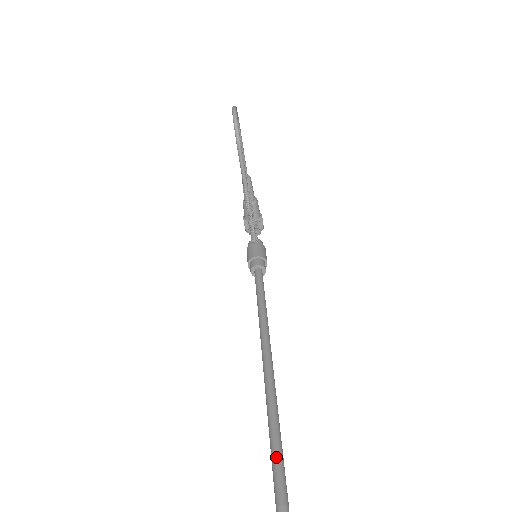
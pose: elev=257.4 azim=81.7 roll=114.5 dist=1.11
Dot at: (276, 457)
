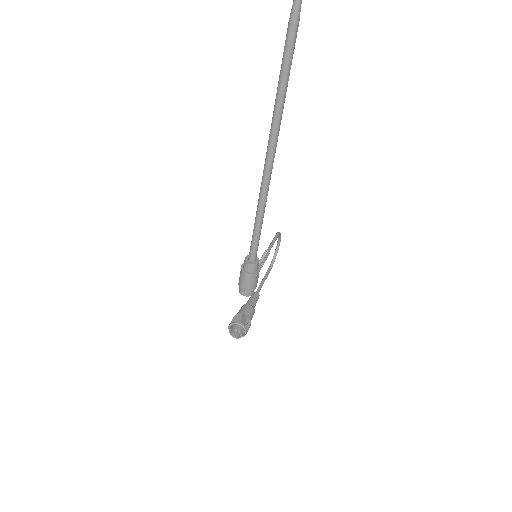
Dot at: (287, 62)
